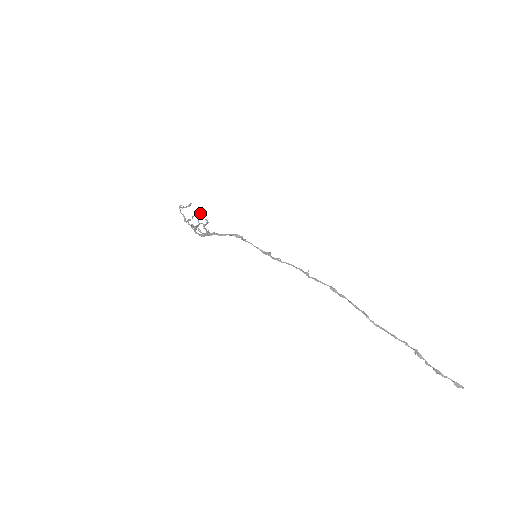
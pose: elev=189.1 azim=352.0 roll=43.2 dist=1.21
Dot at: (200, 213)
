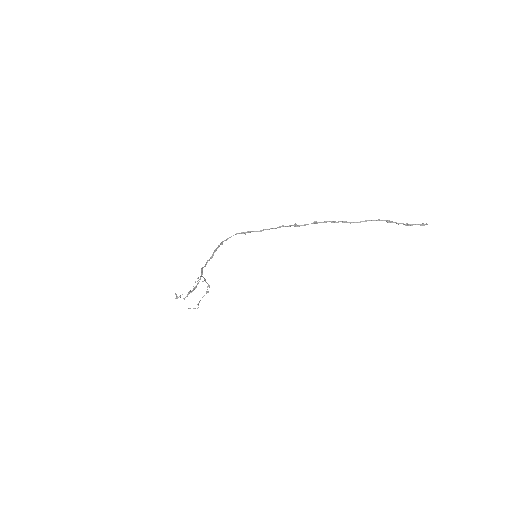
Dot at: (195, 281)
